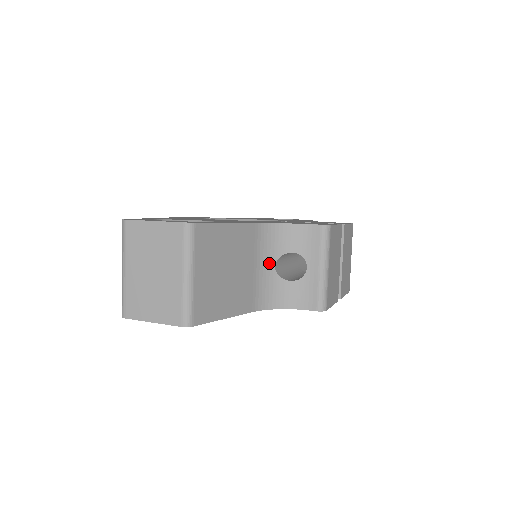
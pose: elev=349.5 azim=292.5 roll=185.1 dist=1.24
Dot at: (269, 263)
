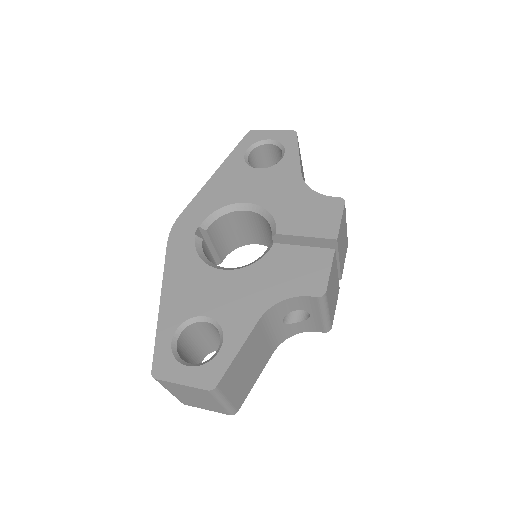
Dot at: (277, 324)
